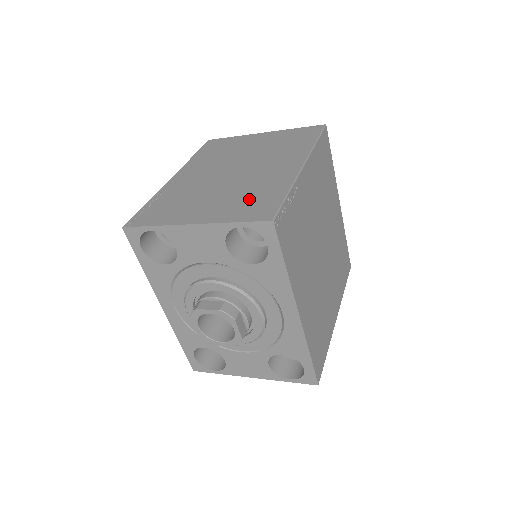
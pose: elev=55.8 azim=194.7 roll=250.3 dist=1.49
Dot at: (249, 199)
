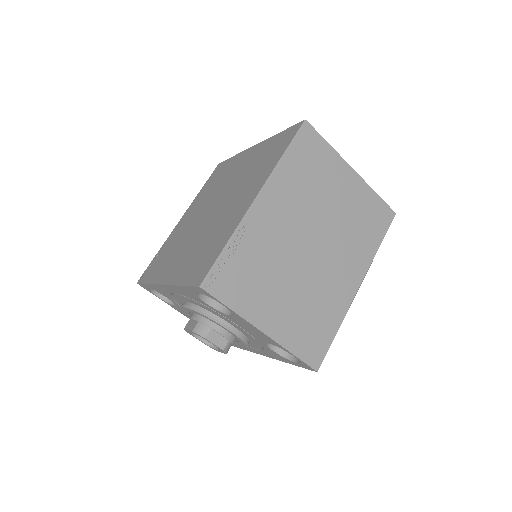
Dot at: (312, 322)
